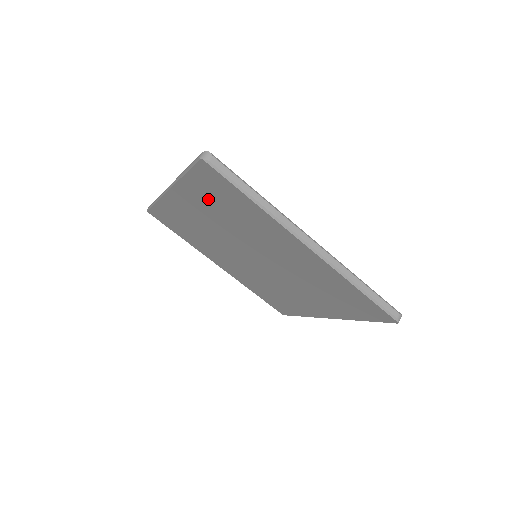
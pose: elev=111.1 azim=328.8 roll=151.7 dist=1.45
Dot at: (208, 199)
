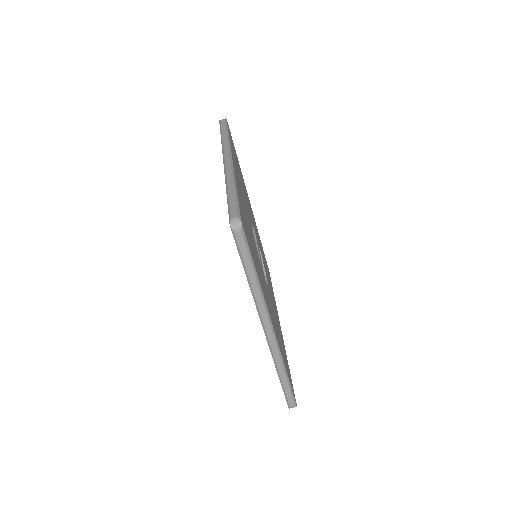
Dot at: occluded
